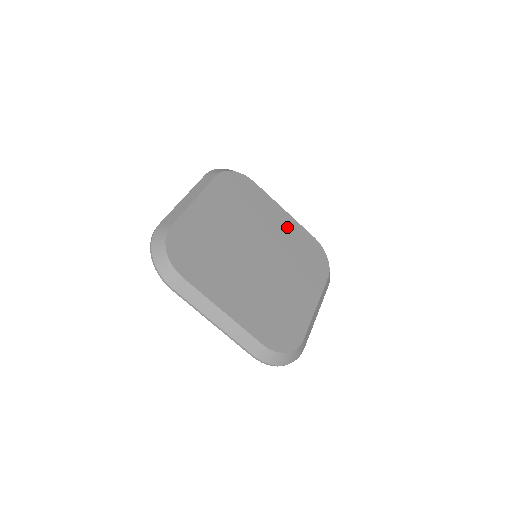
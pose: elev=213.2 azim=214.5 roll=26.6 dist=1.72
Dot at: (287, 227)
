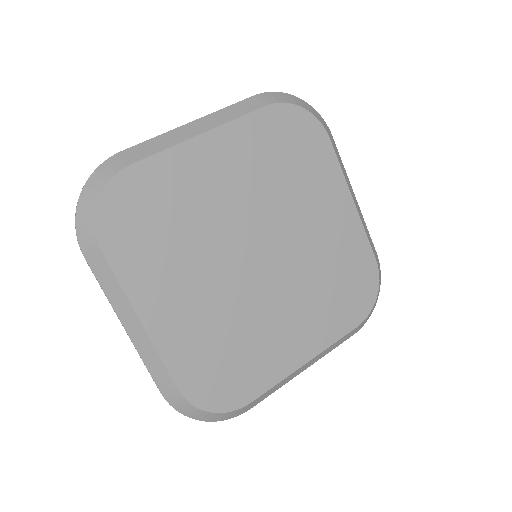
Dot at: (234, 157)
